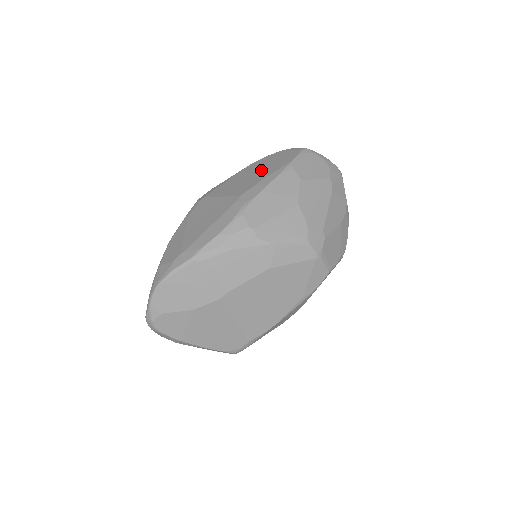
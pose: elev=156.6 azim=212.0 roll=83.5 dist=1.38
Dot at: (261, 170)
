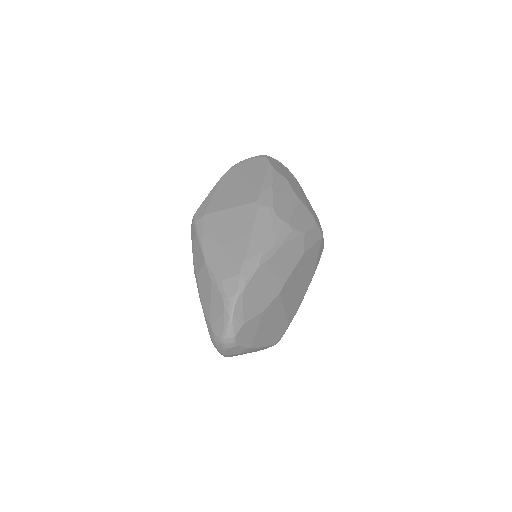
Dot at: (246, 179)
